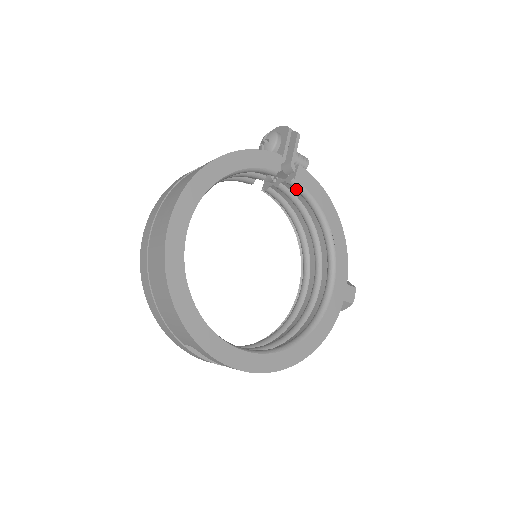
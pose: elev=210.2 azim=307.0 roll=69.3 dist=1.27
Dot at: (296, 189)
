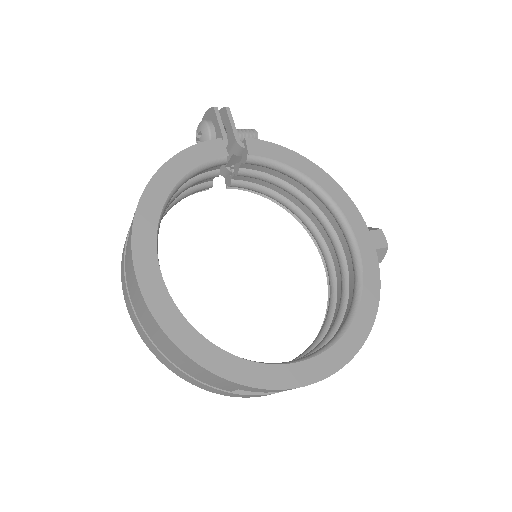
Dot at: (257, 164)
